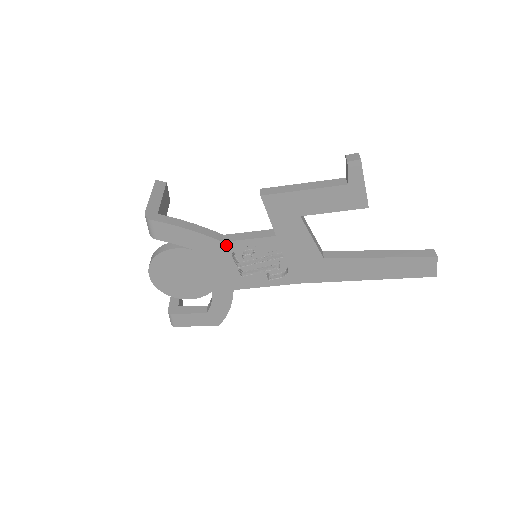
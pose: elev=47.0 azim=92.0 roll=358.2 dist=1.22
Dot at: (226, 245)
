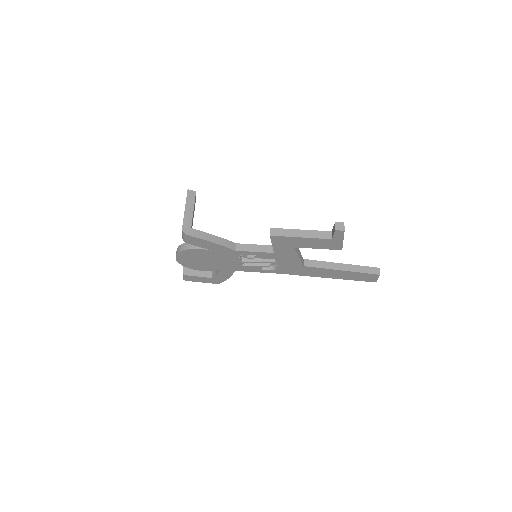
Dot at: (237, 252)
